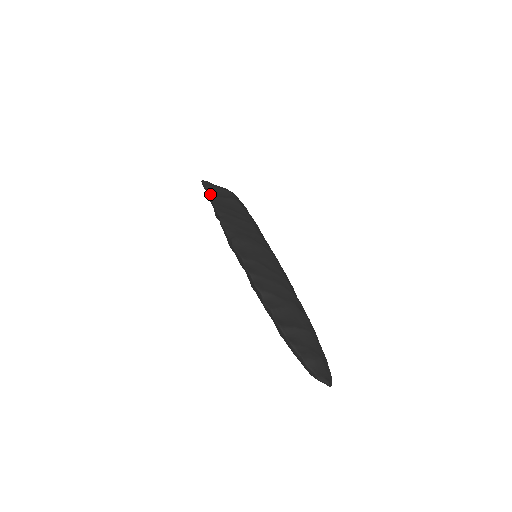
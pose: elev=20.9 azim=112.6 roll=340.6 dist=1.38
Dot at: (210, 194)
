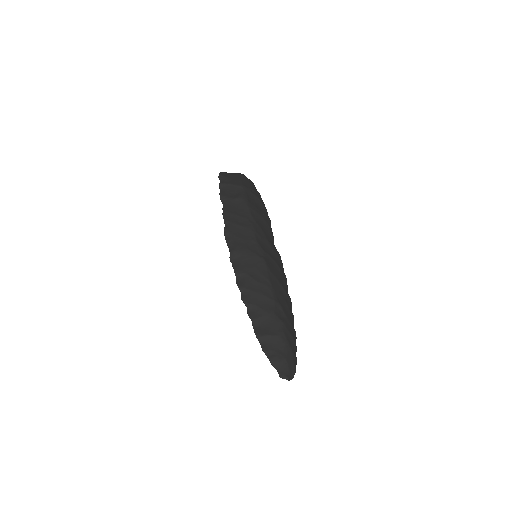
Dot at: (221, 196)
